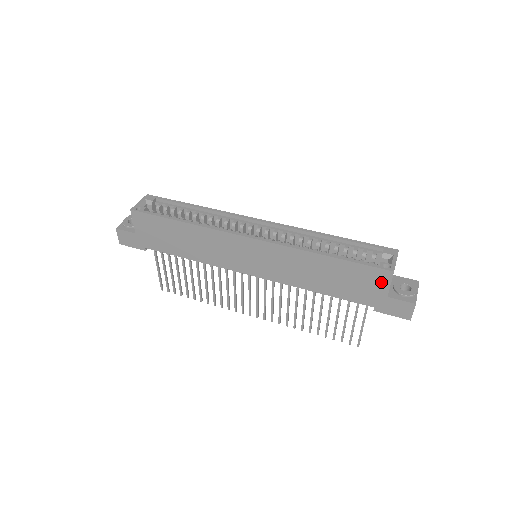
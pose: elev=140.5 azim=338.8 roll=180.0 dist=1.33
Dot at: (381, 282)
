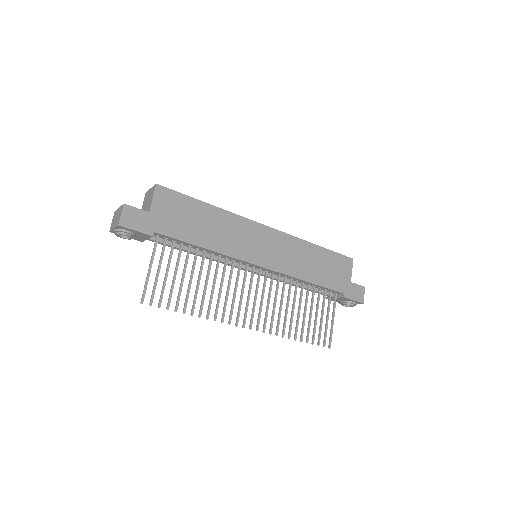
Dot at: (347, 268)
